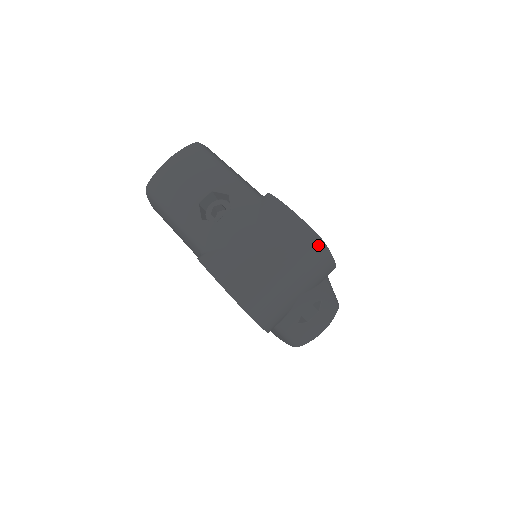
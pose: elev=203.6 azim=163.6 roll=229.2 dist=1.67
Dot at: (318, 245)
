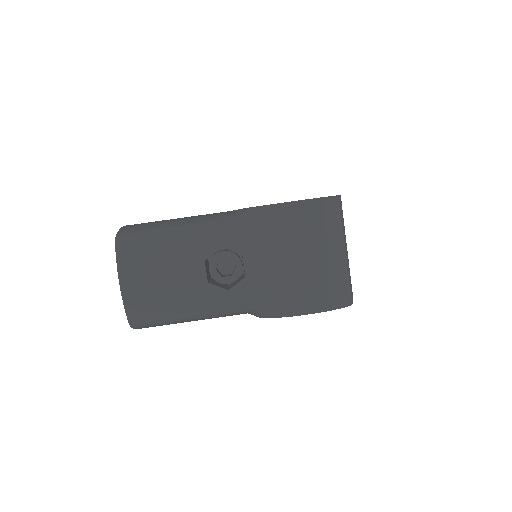
Dot at: (338, 203)
